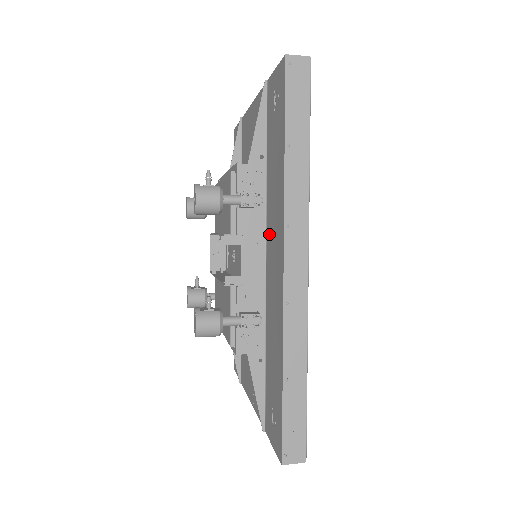
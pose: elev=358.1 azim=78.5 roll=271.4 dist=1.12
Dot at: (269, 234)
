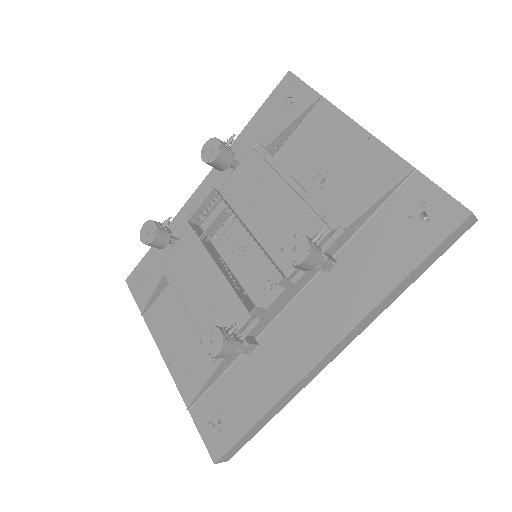
Dot at: (314, 294)
